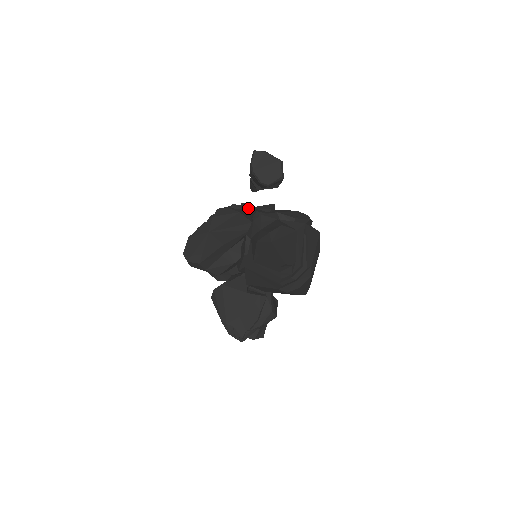
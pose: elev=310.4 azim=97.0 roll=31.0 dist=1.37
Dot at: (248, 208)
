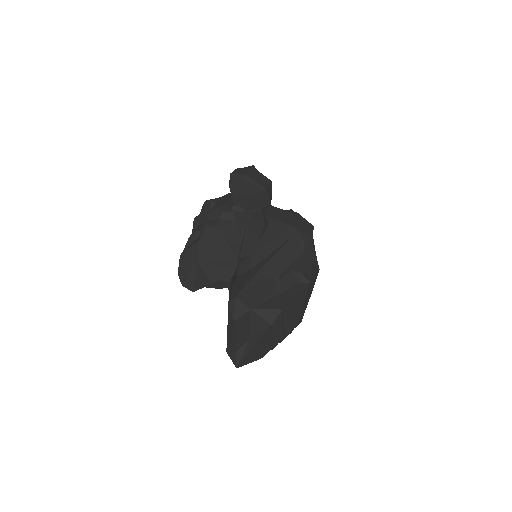
Dot at: (238, 221)
